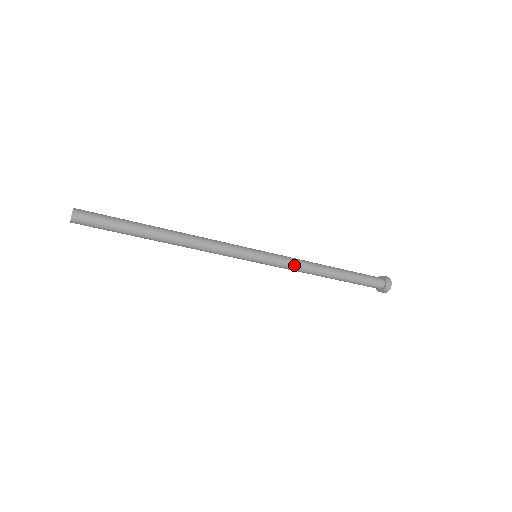
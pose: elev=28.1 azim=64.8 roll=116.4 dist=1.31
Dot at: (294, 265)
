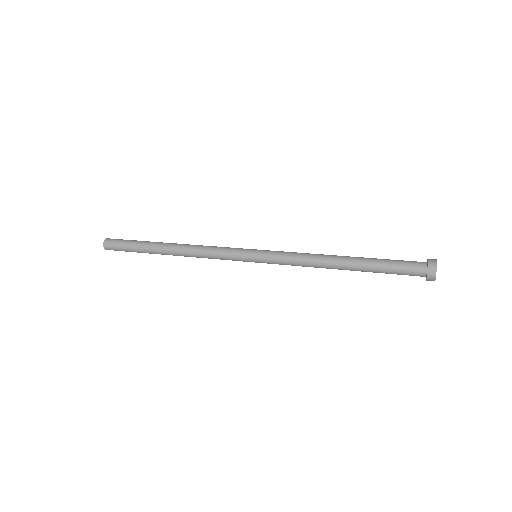
Dot at: occluded
